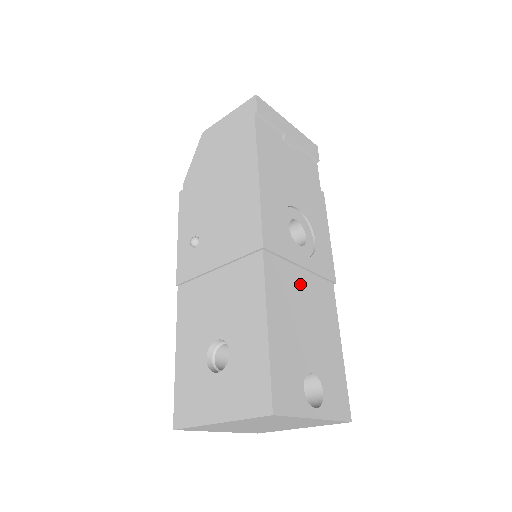
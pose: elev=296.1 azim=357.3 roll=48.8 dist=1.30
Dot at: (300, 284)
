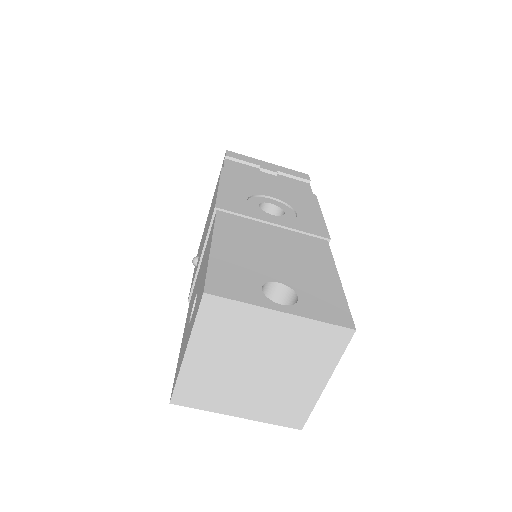
Dot at: (269, 233)
